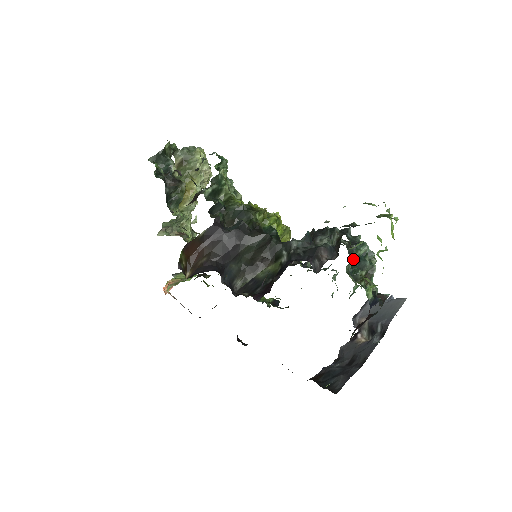
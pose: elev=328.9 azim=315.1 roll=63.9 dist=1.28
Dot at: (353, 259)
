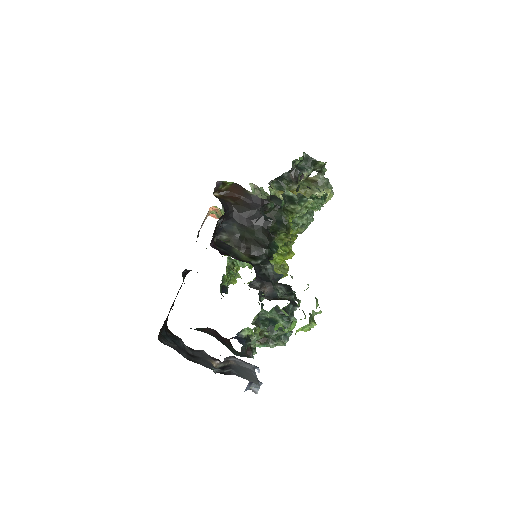
Dot at: (271, 312)
